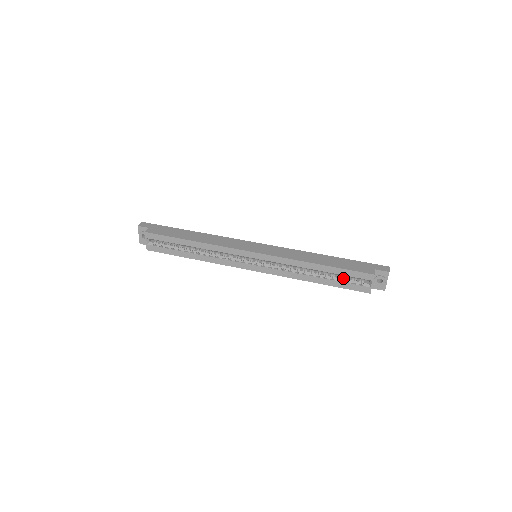
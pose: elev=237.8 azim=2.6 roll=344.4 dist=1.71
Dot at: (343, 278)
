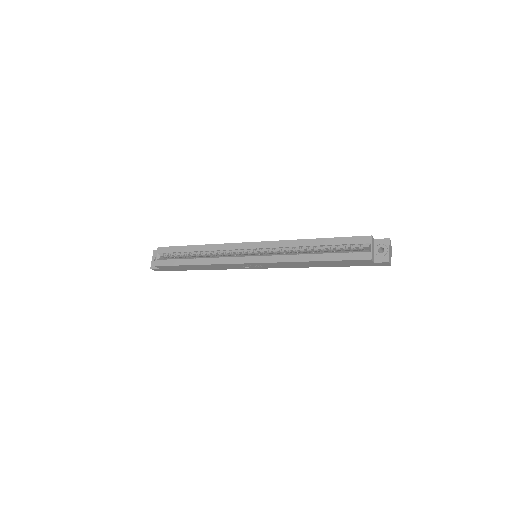
Dot at: (341, 251)
